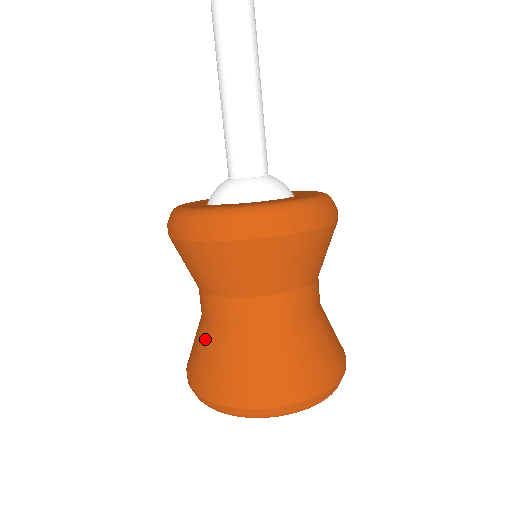
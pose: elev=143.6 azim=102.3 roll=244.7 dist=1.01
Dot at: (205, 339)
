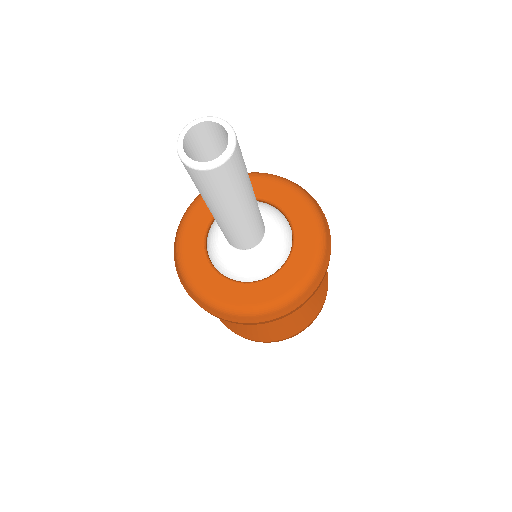
Dot at: (268, 324)
